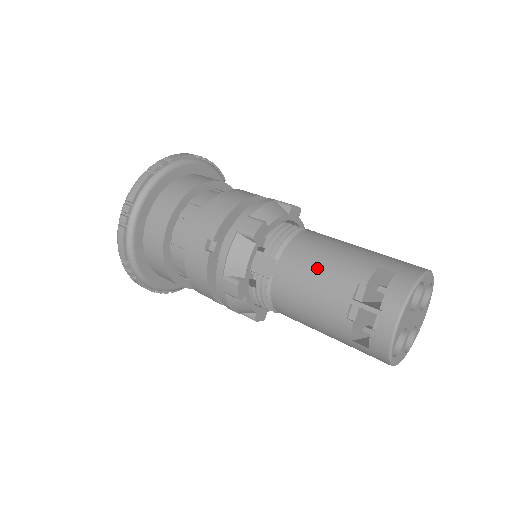
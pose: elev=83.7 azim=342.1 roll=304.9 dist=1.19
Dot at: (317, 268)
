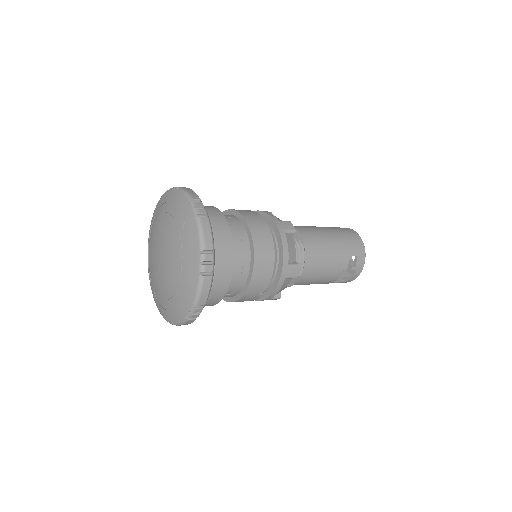
Dot at: (324, 271)
